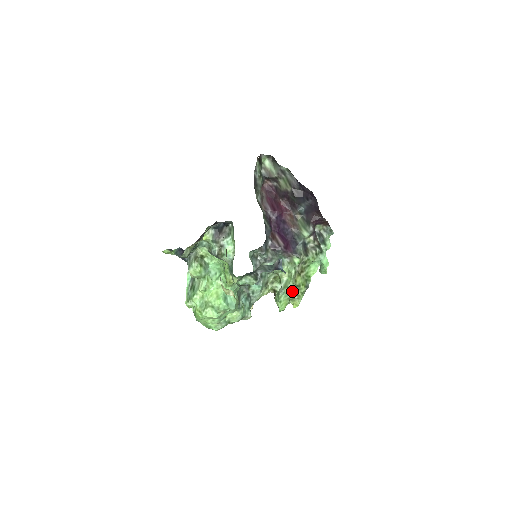
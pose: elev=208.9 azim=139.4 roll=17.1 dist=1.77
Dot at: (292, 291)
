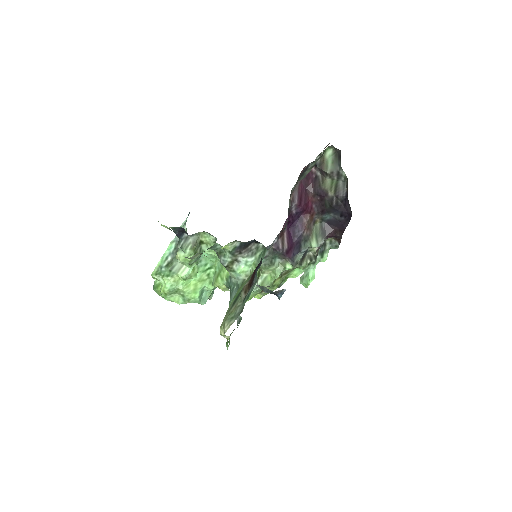
Dot at: occluded
